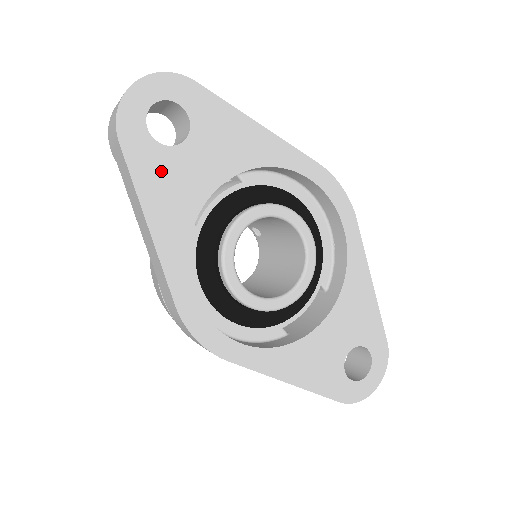
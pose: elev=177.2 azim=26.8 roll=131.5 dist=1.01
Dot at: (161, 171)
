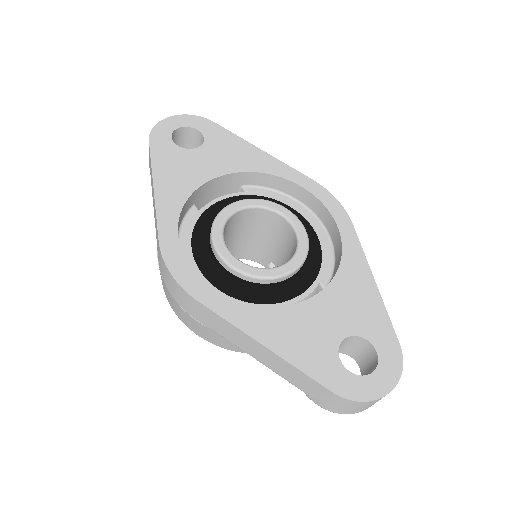
Dot at: (174, 160)
